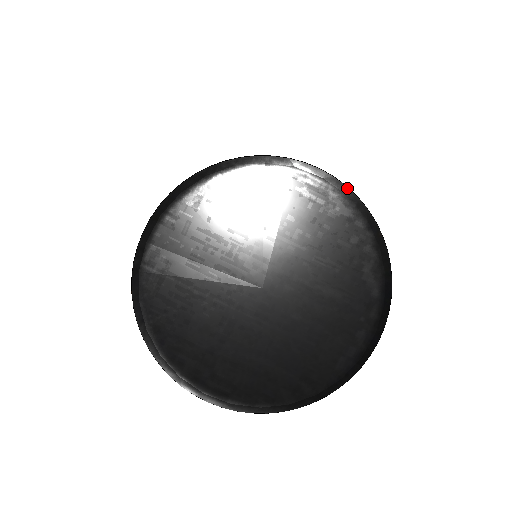
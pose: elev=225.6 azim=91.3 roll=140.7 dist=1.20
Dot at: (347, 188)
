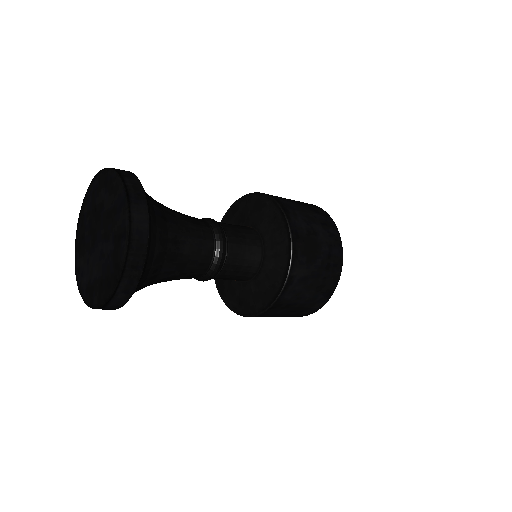
Dot at: (106, 168)
